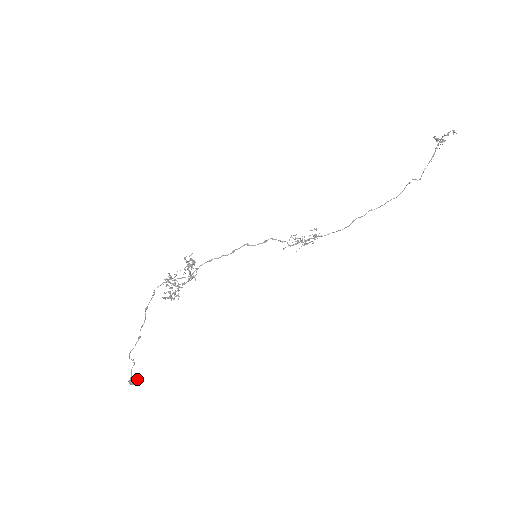
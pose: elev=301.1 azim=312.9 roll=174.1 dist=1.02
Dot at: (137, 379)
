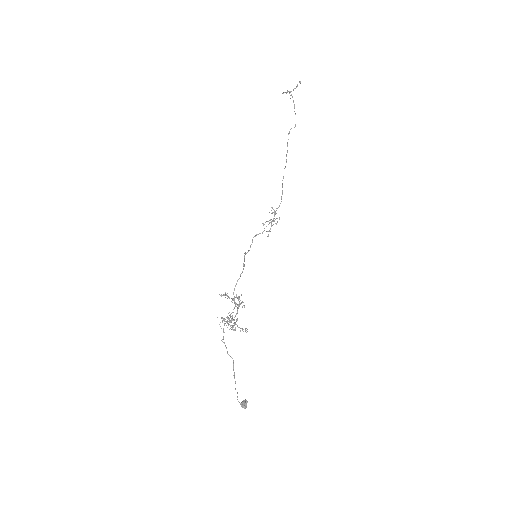
Dot at: (246, 401)
